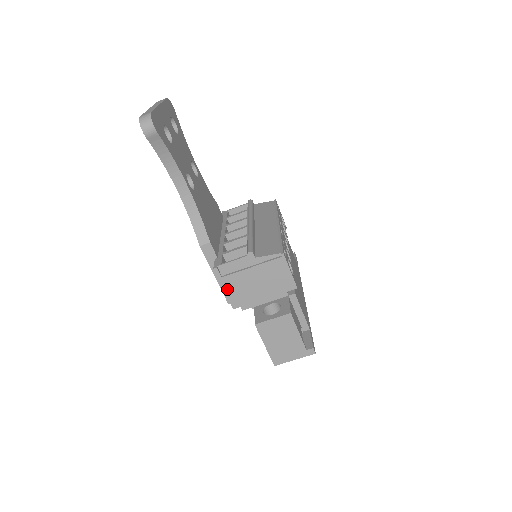
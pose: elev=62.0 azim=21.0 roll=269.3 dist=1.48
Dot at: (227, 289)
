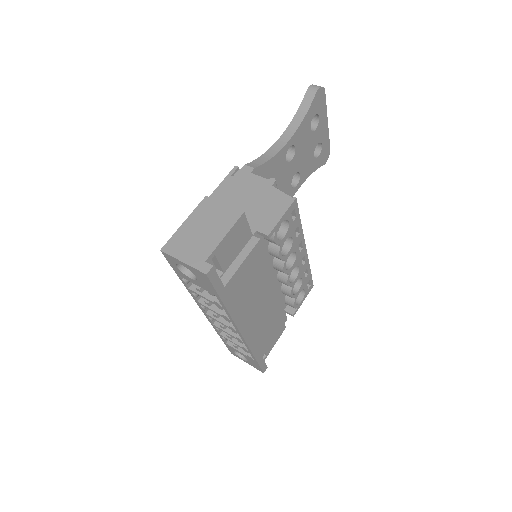
Dot at: (221, 187)
